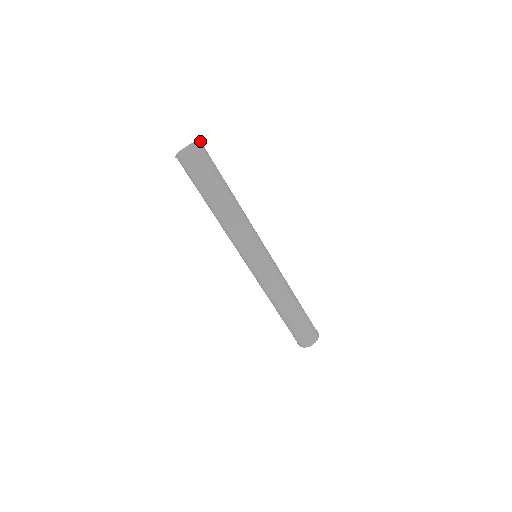
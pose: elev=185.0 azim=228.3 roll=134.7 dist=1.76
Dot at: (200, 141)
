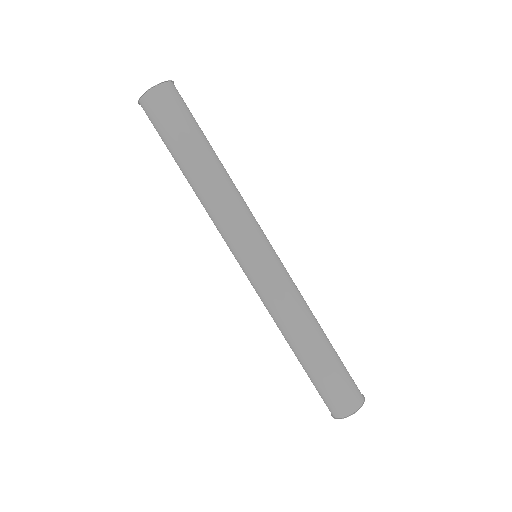
Dot at: (166, 81)
